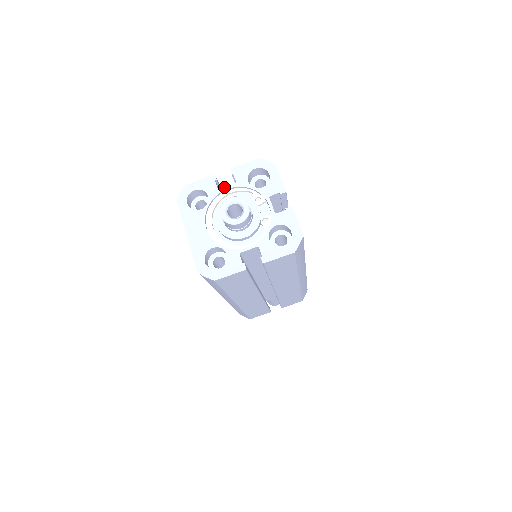
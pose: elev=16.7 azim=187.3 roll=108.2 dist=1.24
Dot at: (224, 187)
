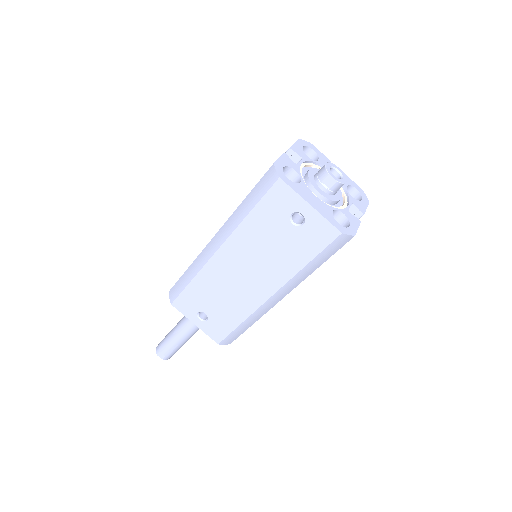
Dot at: (299, 162)
